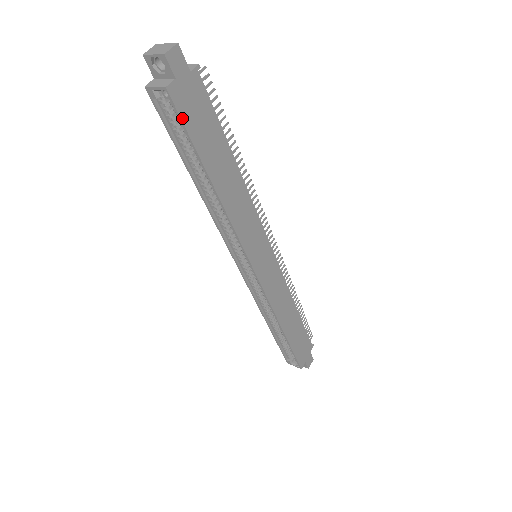
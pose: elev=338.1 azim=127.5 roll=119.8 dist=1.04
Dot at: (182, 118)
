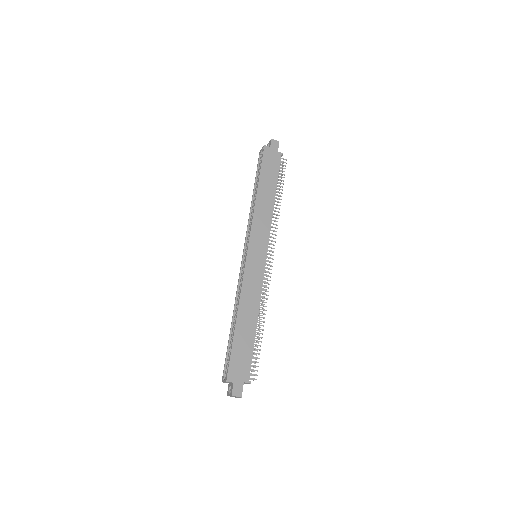
Dot at: (263, 157)
